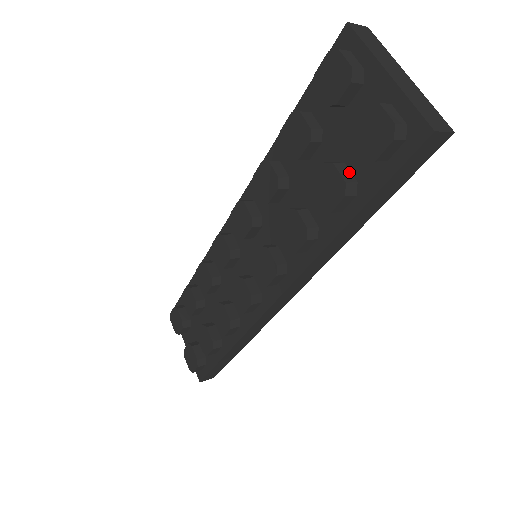
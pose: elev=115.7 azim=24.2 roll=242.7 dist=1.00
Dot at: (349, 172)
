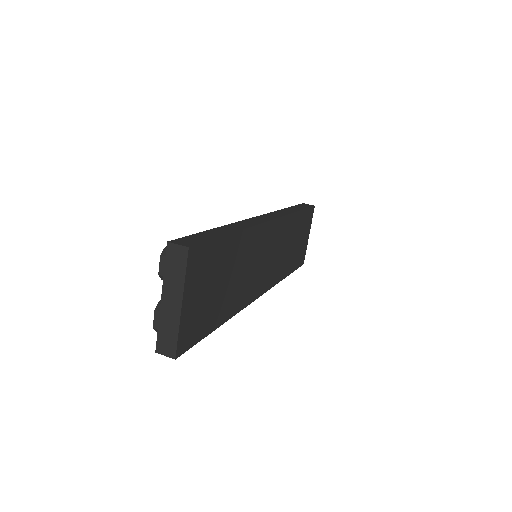
Dot at: occluded
